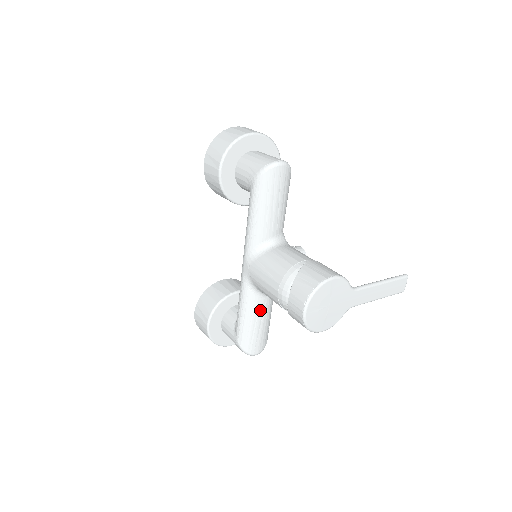
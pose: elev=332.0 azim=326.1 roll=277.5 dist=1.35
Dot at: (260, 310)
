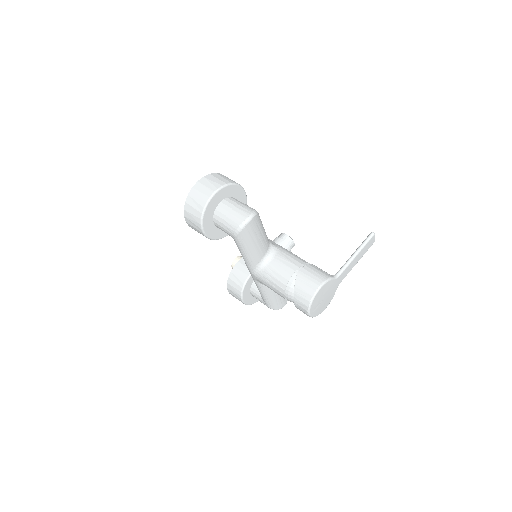
Dot at: occluded
